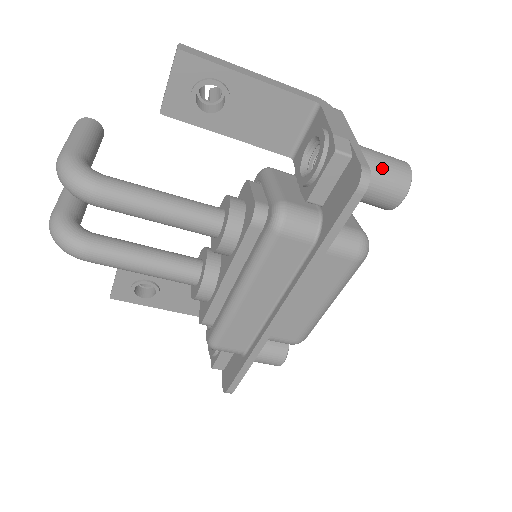
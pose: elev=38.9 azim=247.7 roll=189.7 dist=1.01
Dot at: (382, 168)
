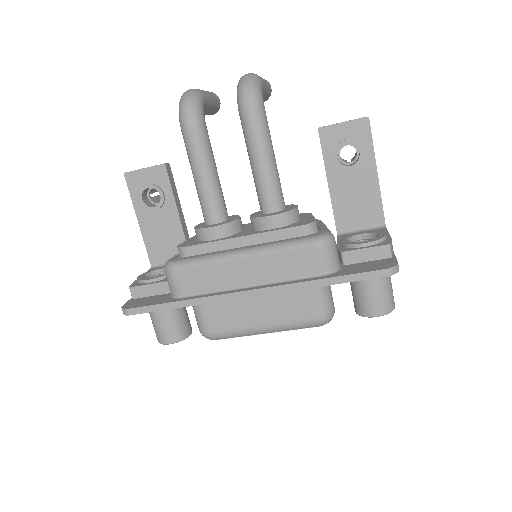
Dot at: (388, 286)
